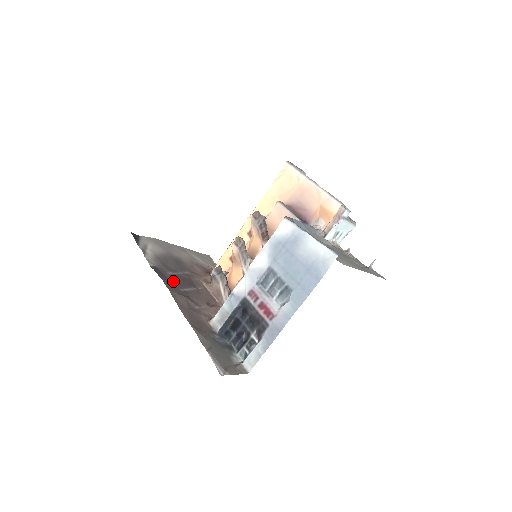
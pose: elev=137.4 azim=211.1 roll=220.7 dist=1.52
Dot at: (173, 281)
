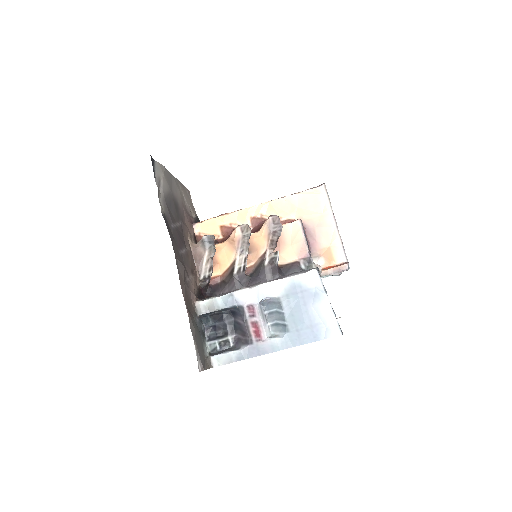
Dot at: (175, 239)
